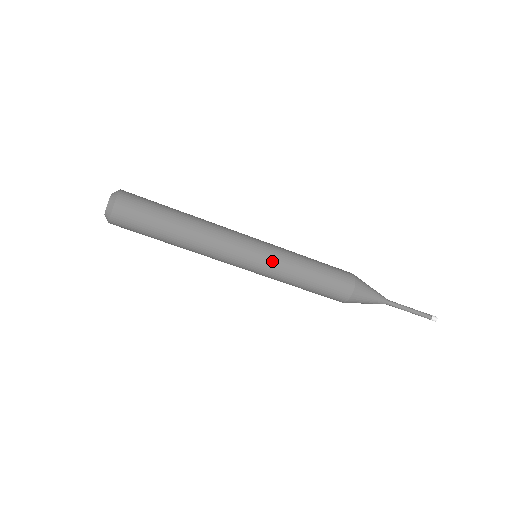
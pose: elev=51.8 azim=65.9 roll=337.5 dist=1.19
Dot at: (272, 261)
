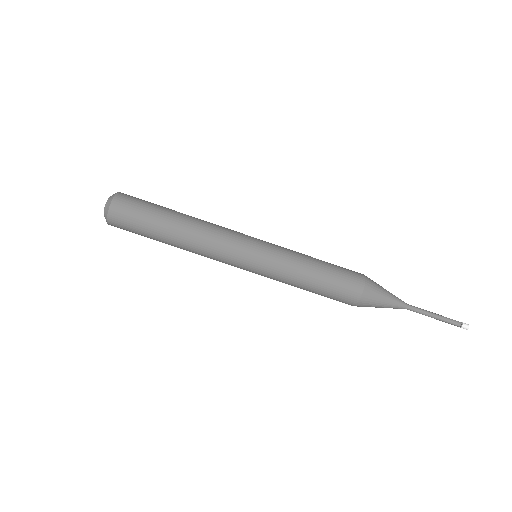
Dot at: (273, 247)
